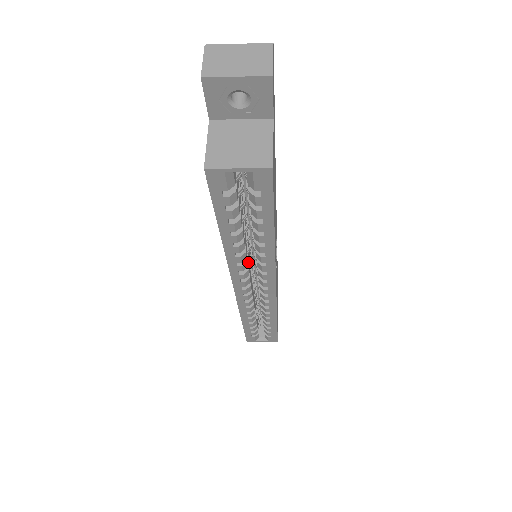
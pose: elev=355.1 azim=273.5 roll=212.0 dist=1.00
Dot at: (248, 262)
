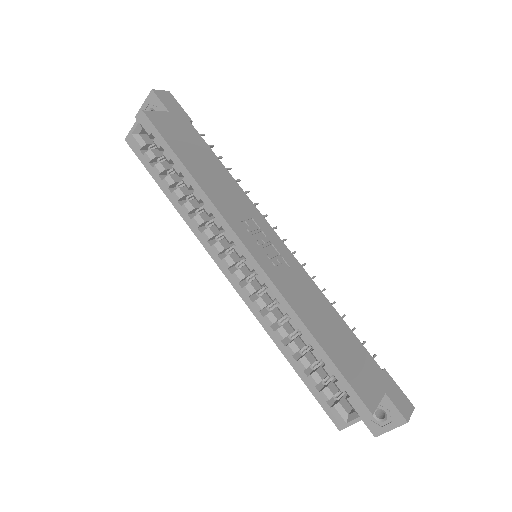
Dot at: (221, 238)
